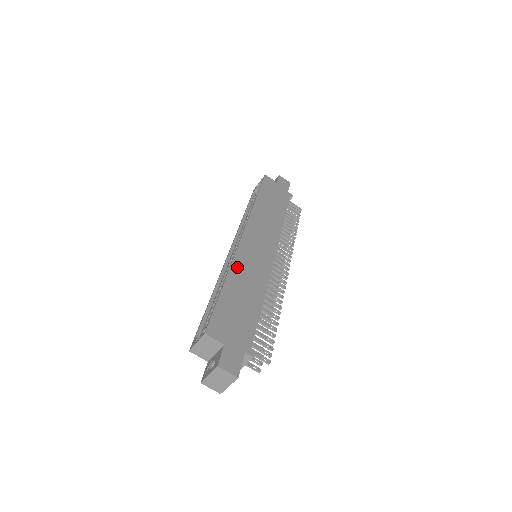
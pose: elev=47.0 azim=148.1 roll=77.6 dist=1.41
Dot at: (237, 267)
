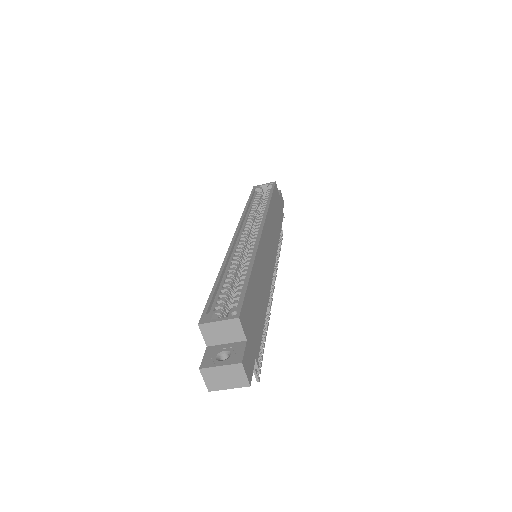
Dot at: (259, 260)
